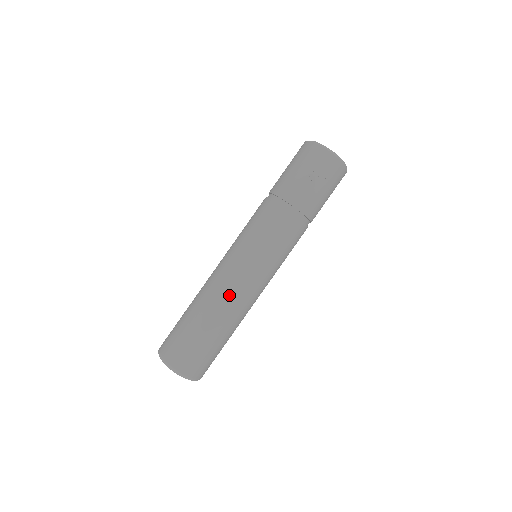
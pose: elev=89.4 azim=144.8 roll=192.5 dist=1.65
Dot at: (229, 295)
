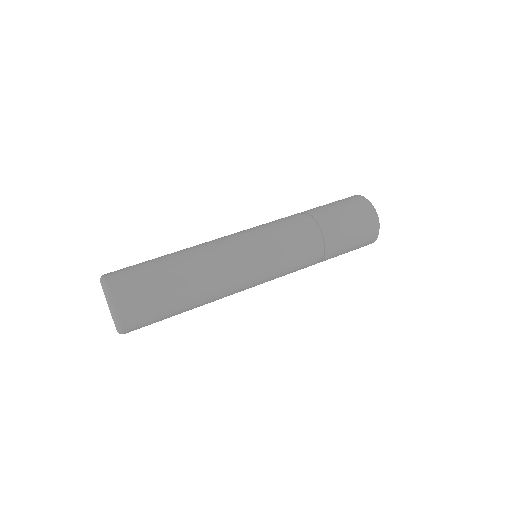
Dot at: occluded
